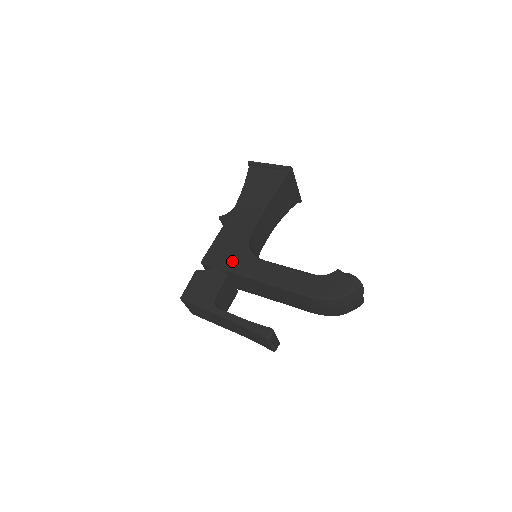
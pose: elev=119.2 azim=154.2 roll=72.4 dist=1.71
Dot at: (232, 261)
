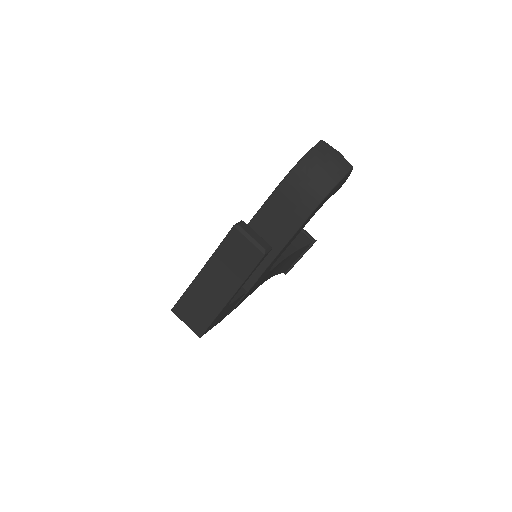
Dot at: occluded
